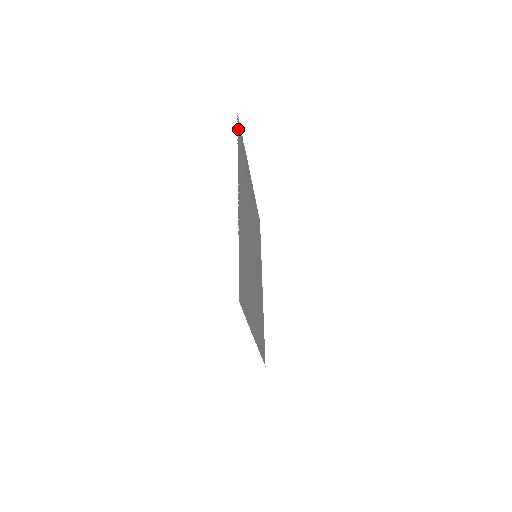
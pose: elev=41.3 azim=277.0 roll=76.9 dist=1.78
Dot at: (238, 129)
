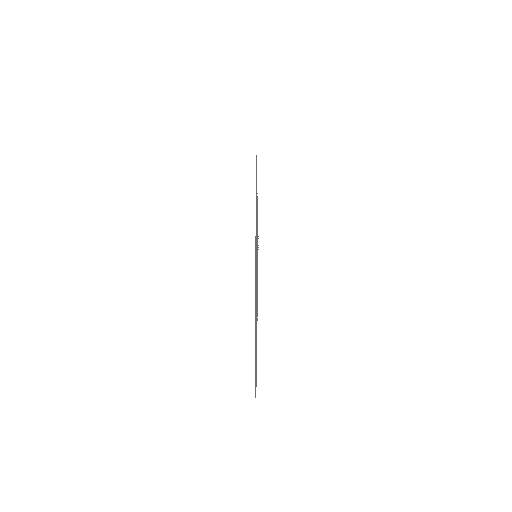
Dot at: occluded
